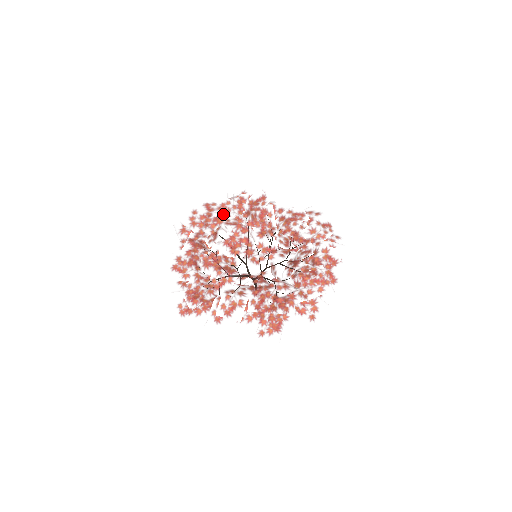
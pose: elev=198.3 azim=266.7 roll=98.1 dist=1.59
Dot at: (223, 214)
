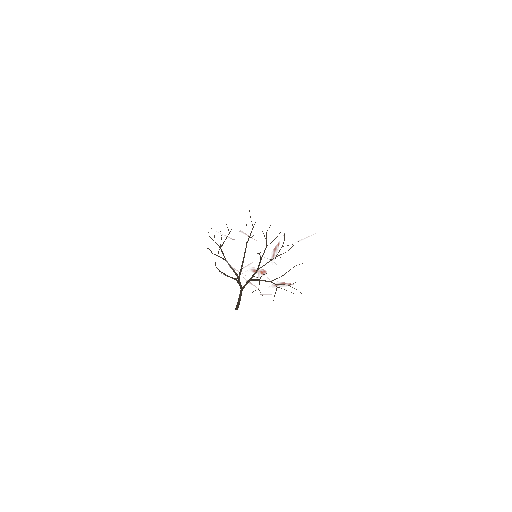
Dot at: occluded
